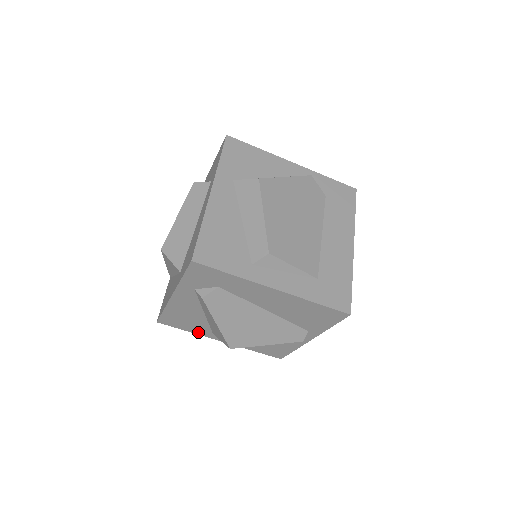
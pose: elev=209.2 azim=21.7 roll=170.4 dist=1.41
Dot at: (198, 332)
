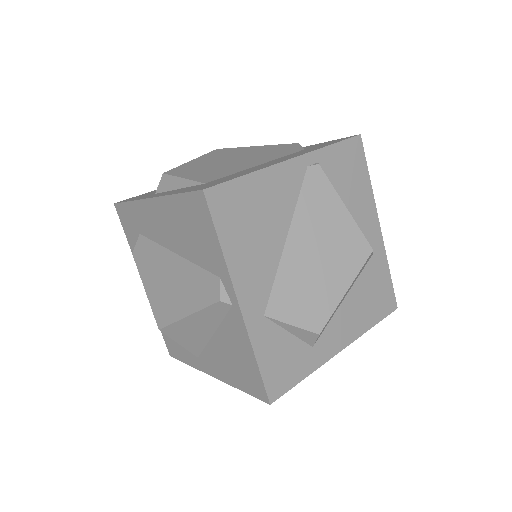
Dot at: (192, 361)
